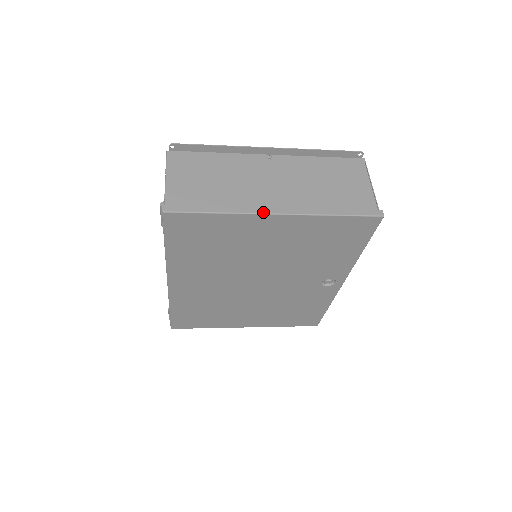
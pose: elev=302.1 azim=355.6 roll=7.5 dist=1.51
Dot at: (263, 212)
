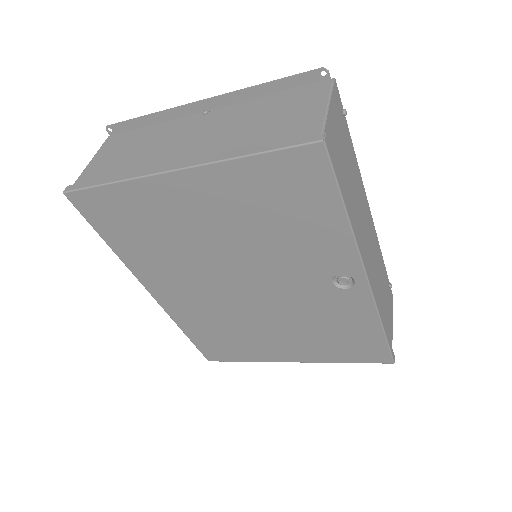
Dot at: (159, 171)
